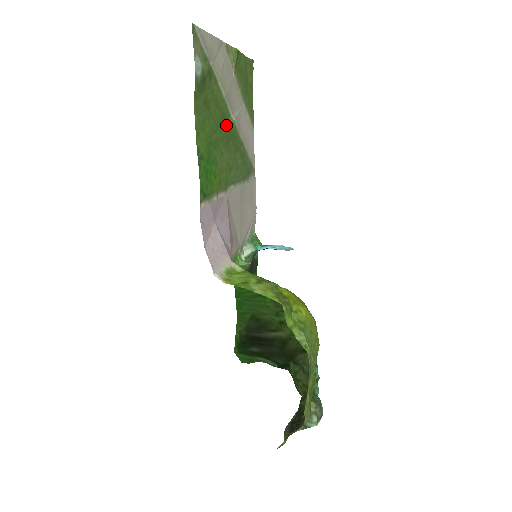
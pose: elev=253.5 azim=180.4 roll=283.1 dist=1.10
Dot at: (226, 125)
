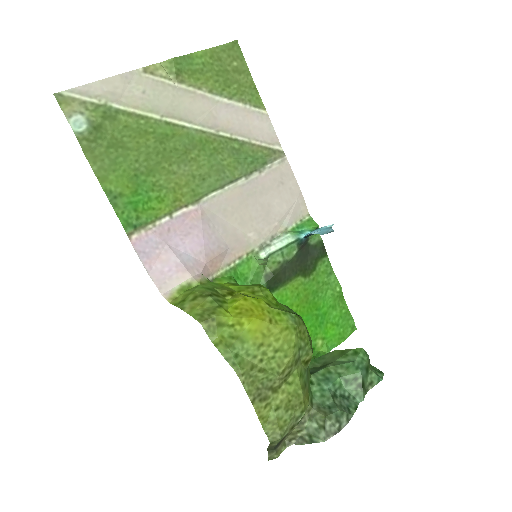
Dot at: (175, 141)
